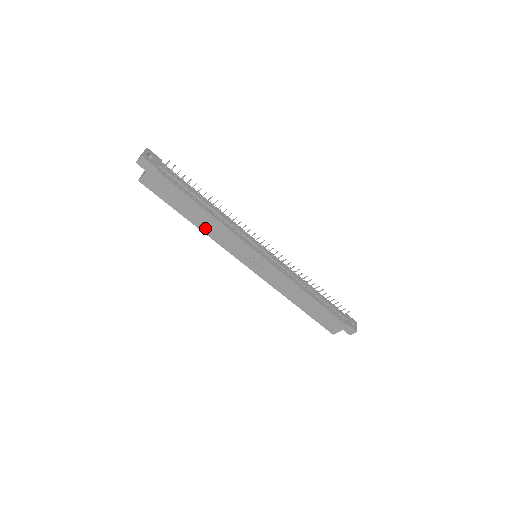
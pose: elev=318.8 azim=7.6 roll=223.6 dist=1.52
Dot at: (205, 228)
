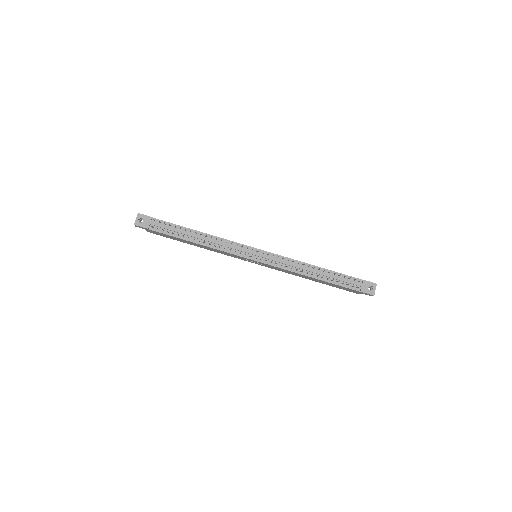
Dot at: (206, 248)
